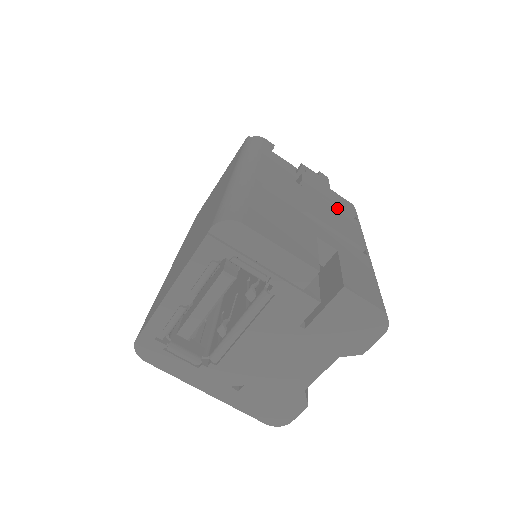
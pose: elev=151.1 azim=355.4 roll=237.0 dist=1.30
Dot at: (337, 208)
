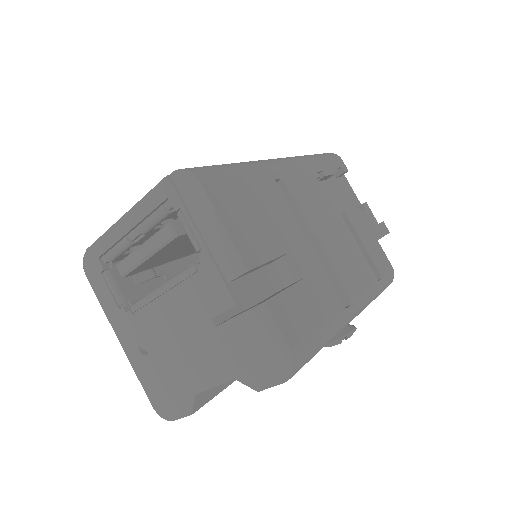
Dot at: (362, 256)
